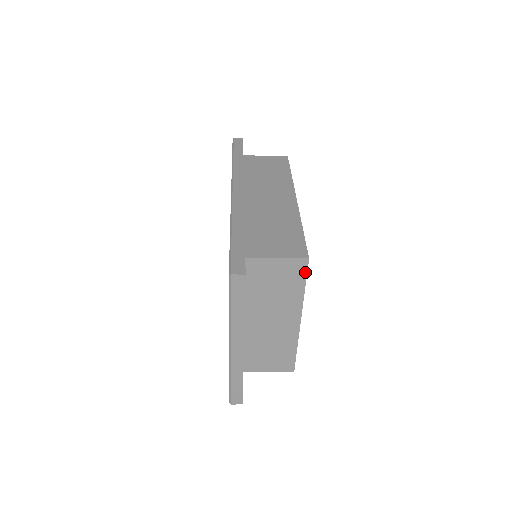
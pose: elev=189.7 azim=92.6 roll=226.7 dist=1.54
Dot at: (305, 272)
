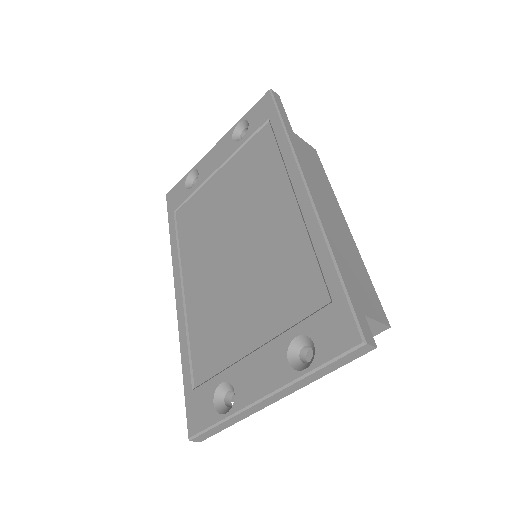
Dot at: (373, 336)
